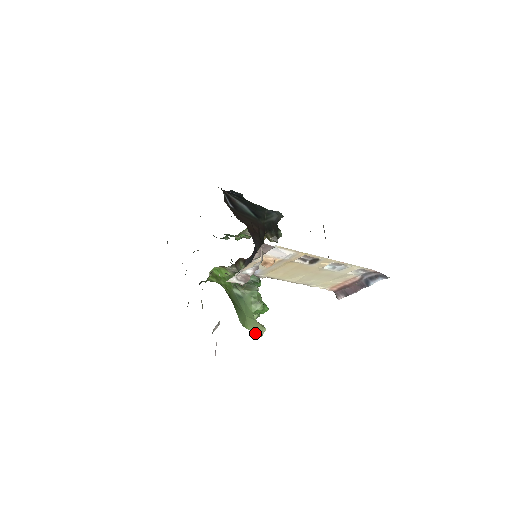
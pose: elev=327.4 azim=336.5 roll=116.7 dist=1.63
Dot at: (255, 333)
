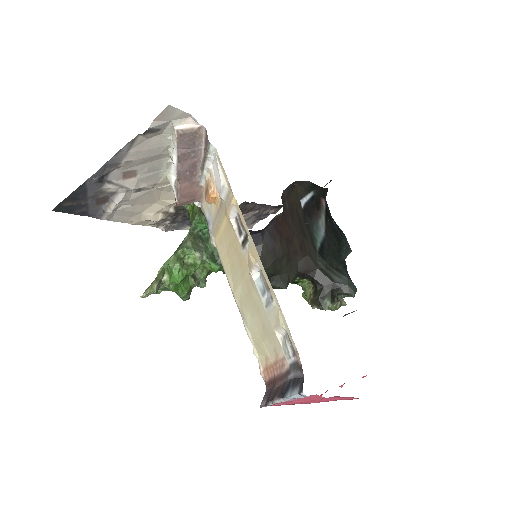
Dot at: occluded
